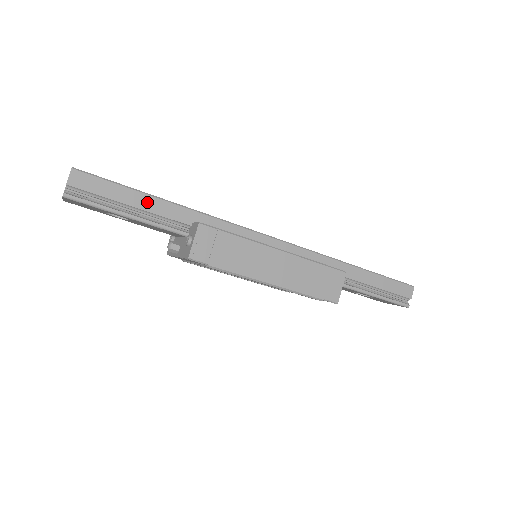
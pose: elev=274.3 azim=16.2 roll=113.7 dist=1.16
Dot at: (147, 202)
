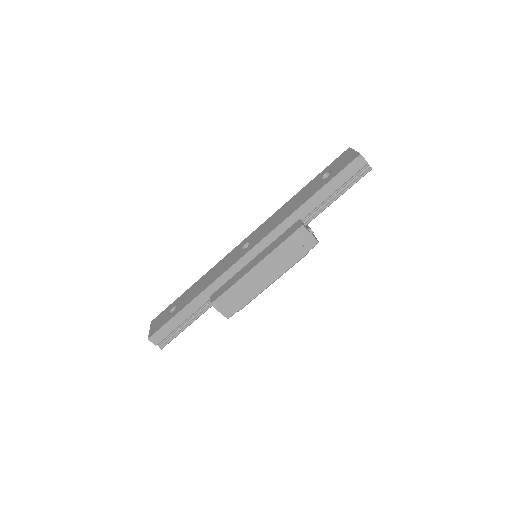
Dot at: (185, 314)
